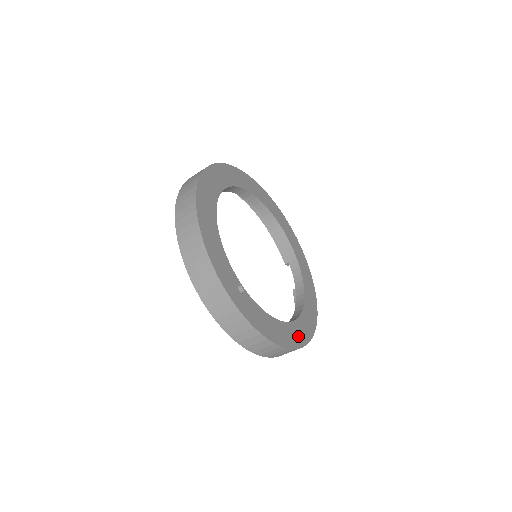
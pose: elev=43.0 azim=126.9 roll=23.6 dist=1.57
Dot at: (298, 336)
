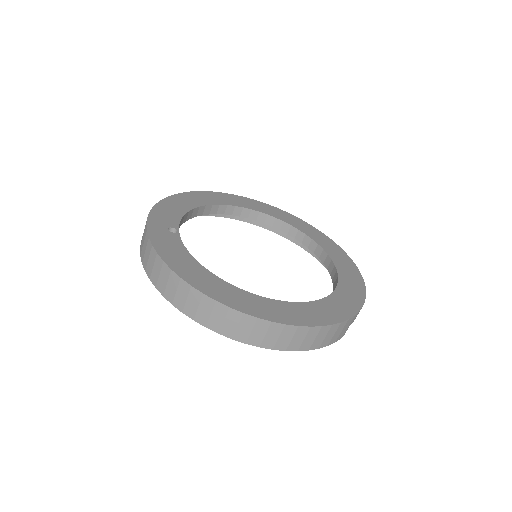
Dot at: (234, 299)
